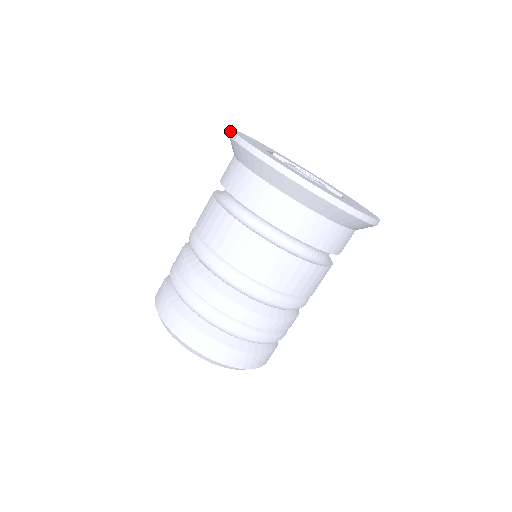
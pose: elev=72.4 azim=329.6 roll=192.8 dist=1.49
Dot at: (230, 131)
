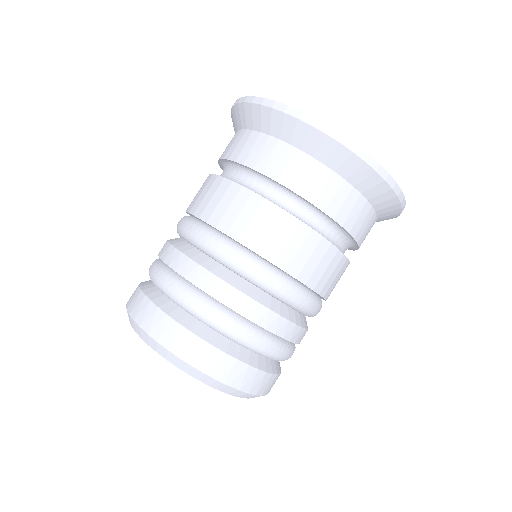
Dot at: occluded
